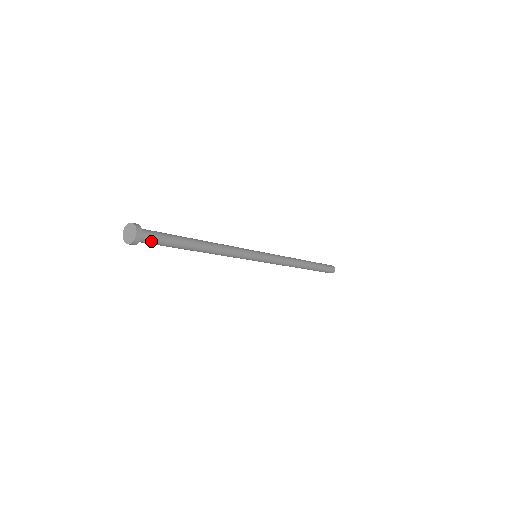
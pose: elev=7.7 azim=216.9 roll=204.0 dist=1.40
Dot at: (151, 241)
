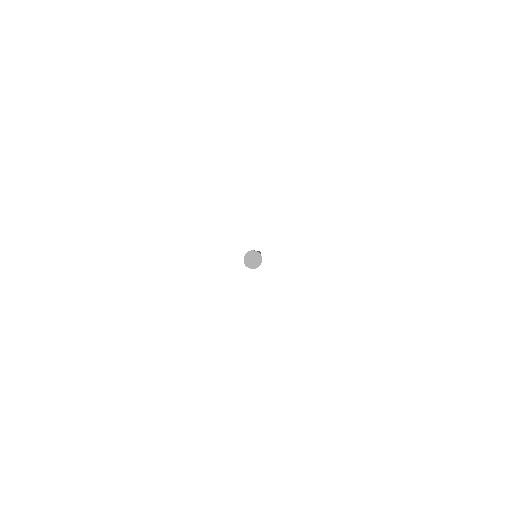
Dot at: occluded
